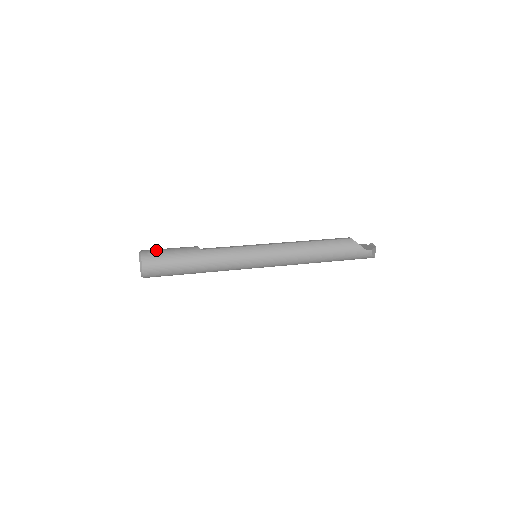
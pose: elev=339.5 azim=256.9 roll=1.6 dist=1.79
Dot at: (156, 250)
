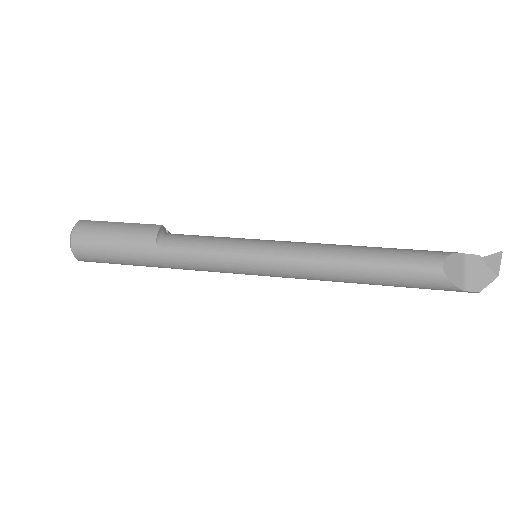
Dot at: (92, 236)
